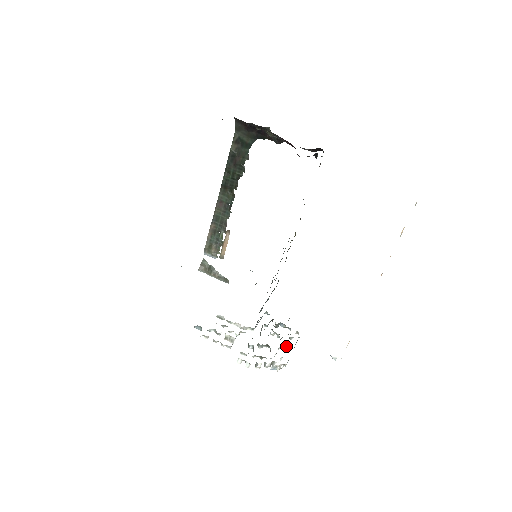
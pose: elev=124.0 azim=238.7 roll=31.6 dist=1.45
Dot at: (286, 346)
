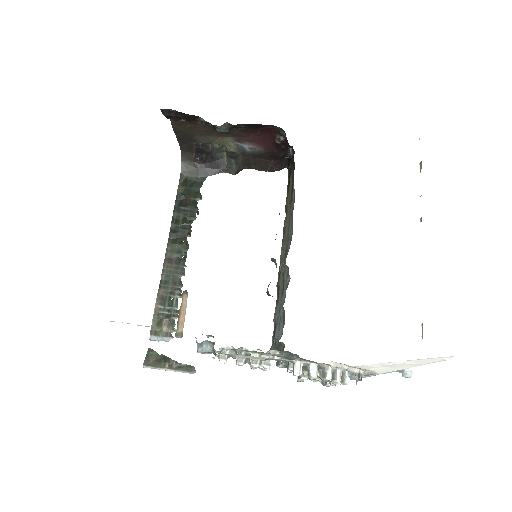
Dot at: occluded
